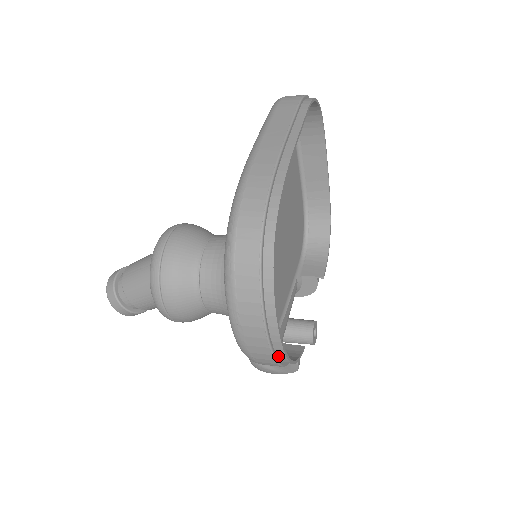
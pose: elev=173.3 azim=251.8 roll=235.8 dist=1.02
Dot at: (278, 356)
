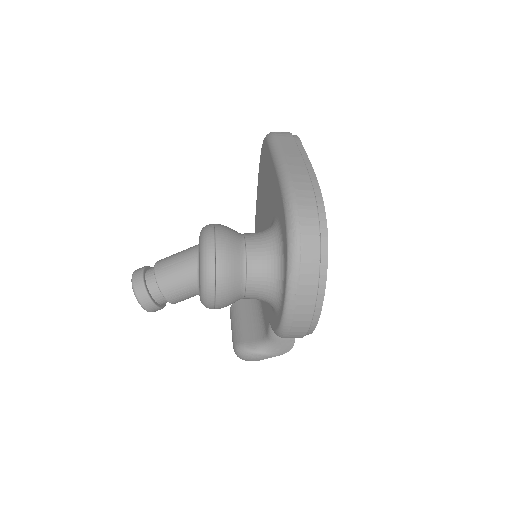
Dot at: (311, 323)
